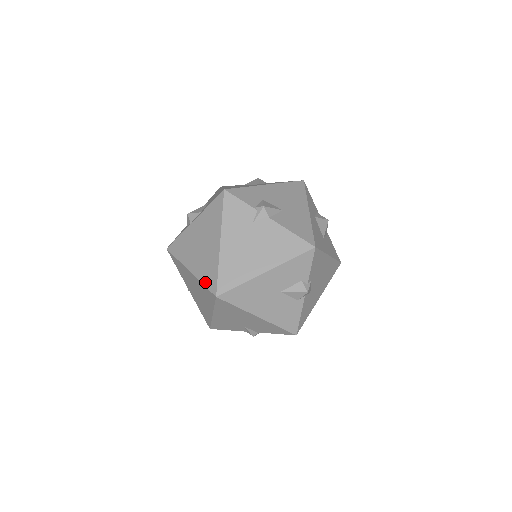
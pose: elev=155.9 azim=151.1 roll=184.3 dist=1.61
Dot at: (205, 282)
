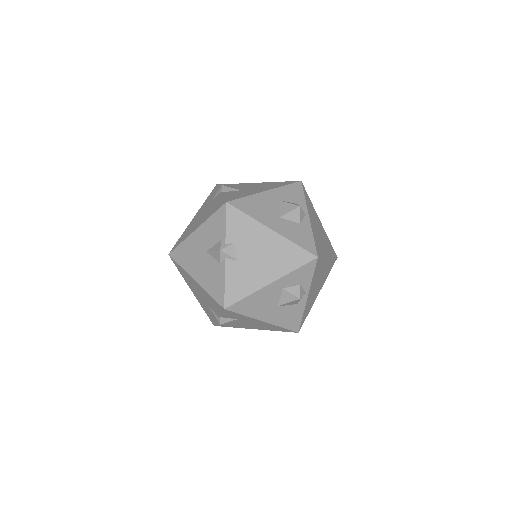
Dot at: occluded
